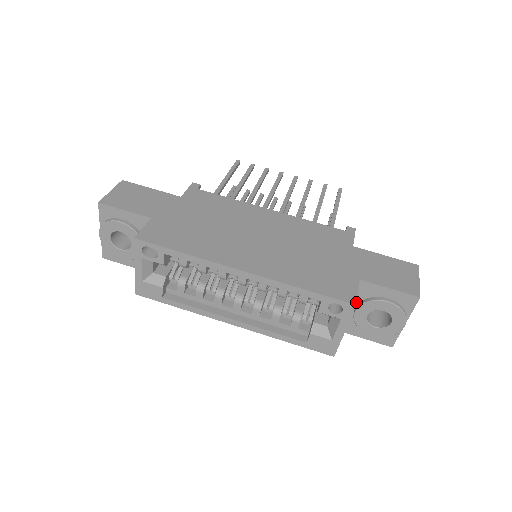
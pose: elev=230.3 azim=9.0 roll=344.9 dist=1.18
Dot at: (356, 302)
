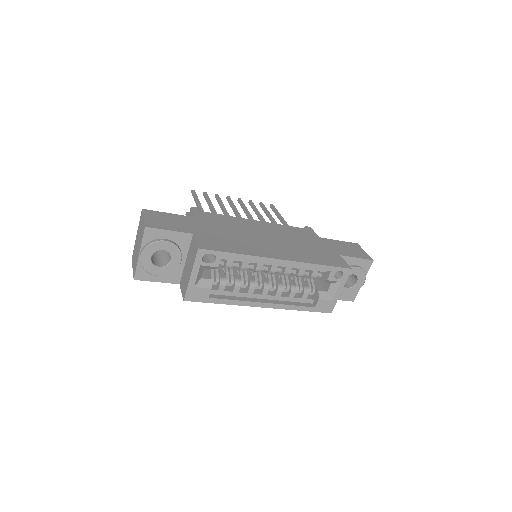
Dot at: (350, 267)
